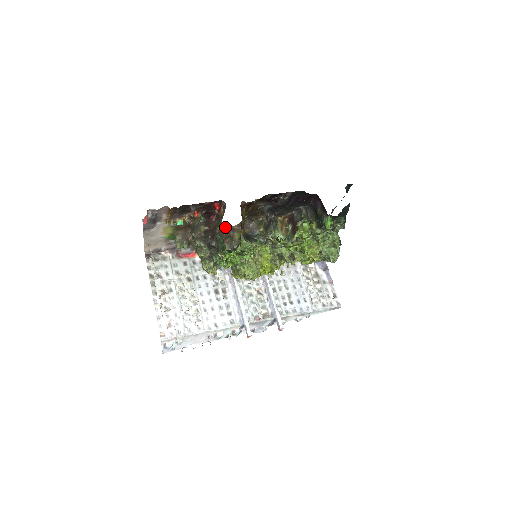
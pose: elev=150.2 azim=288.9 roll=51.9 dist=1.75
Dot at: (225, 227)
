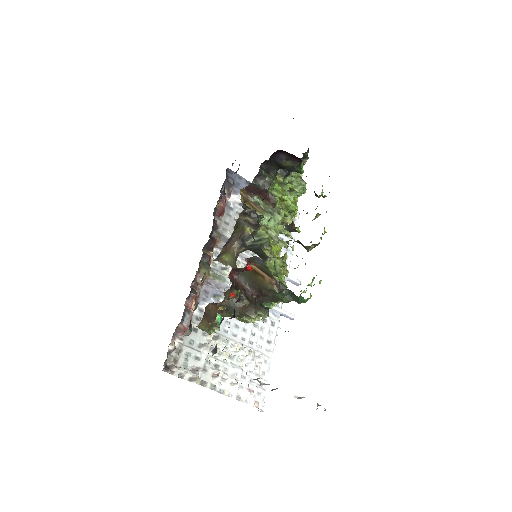
Dot at: occluded
